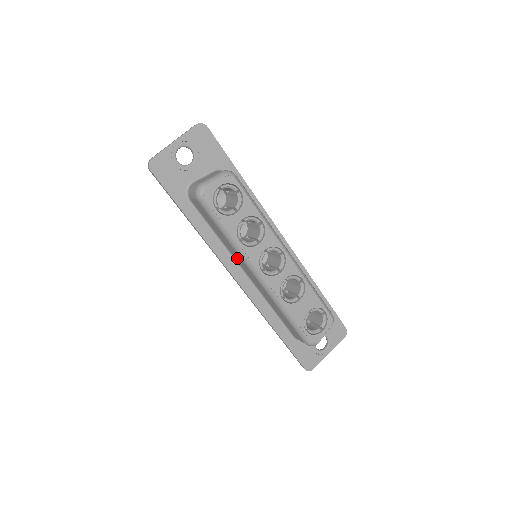
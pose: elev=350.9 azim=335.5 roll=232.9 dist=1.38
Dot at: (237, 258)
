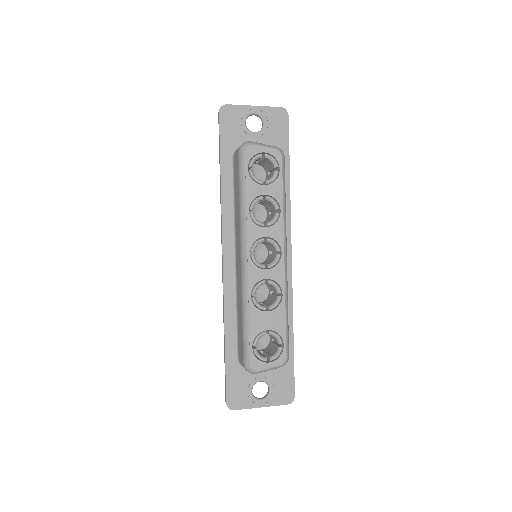
Dot at: (237, 233)
